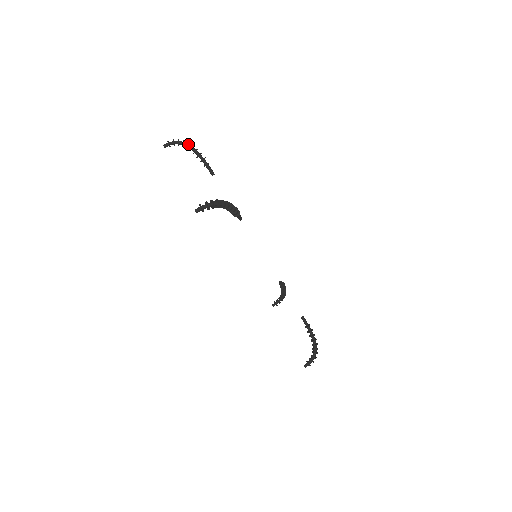
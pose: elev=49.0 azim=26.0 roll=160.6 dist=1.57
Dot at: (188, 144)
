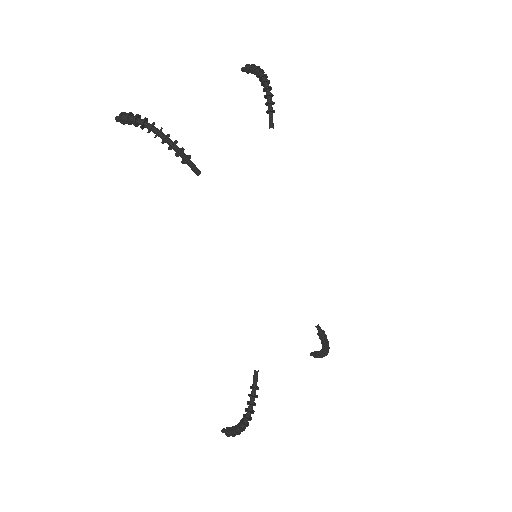
Dot at: (264, 76)
